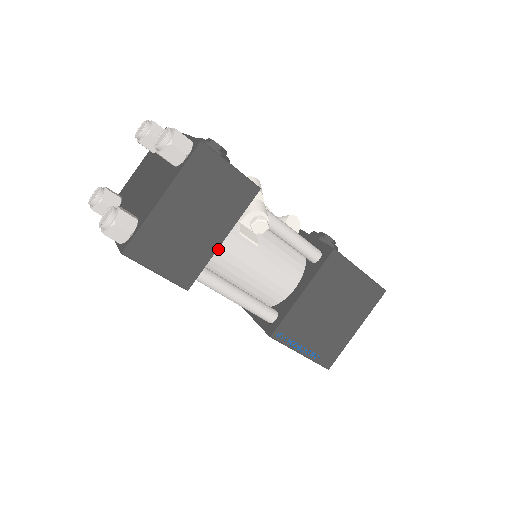
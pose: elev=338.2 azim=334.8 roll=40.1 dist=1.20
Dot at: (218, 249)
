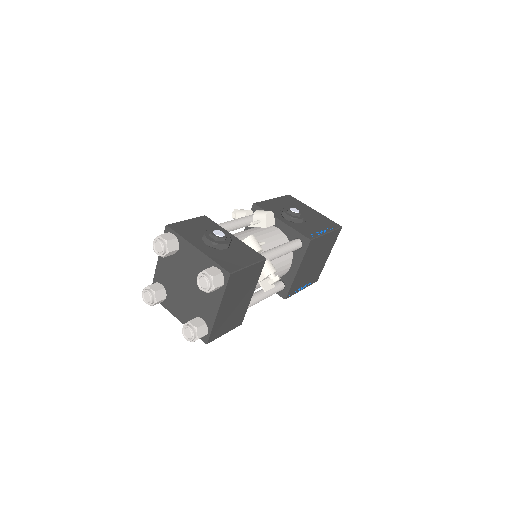
Dot at: occluded
